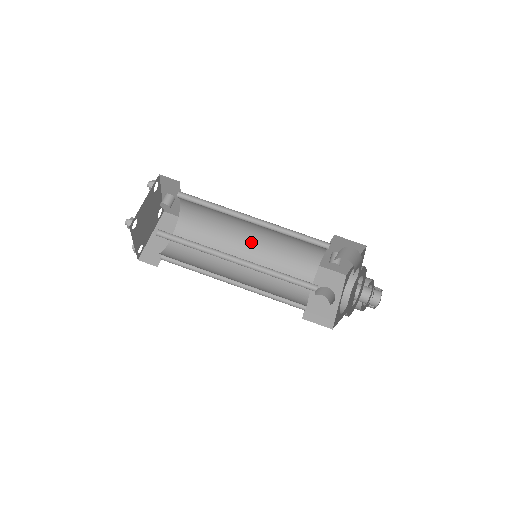
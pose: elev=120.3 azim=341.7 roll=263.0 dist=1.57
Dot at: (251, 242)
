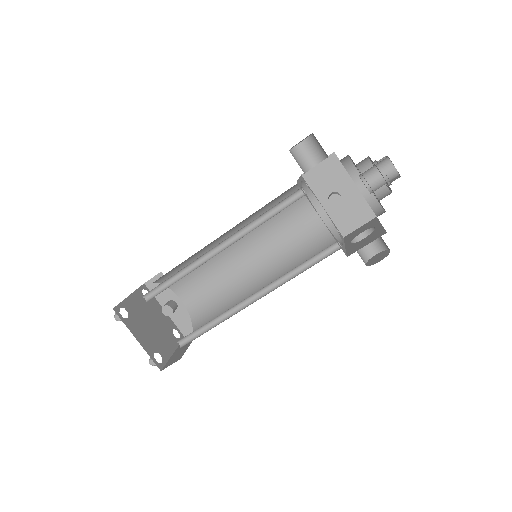
Dot at: (261, 272)
